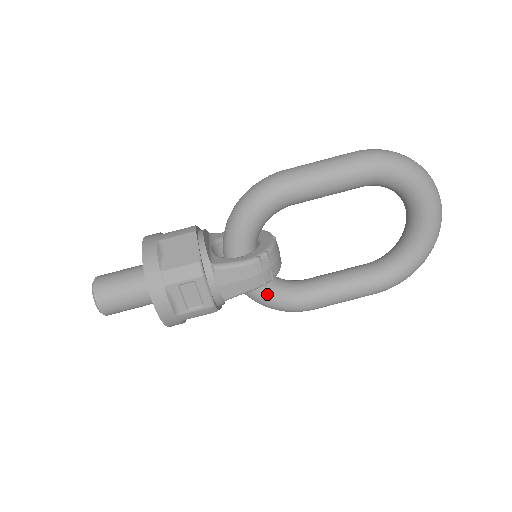
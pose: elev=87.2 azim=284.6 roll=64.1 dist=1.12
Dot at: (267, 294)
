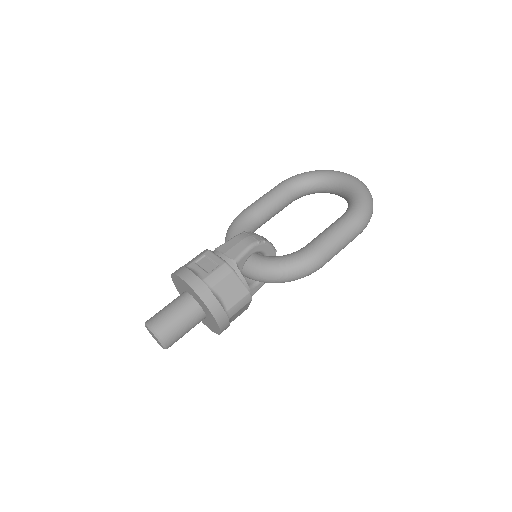
Dot at: (273, 259)
